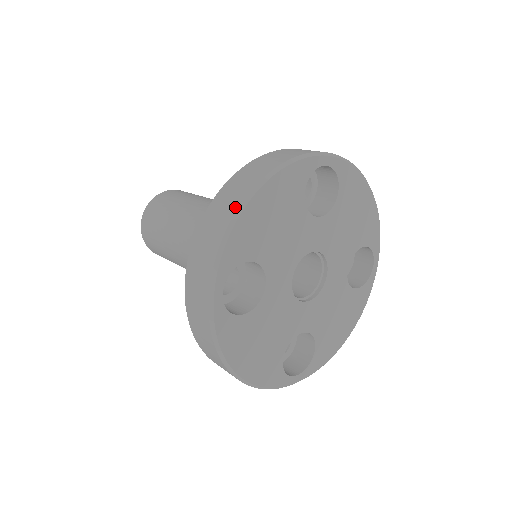
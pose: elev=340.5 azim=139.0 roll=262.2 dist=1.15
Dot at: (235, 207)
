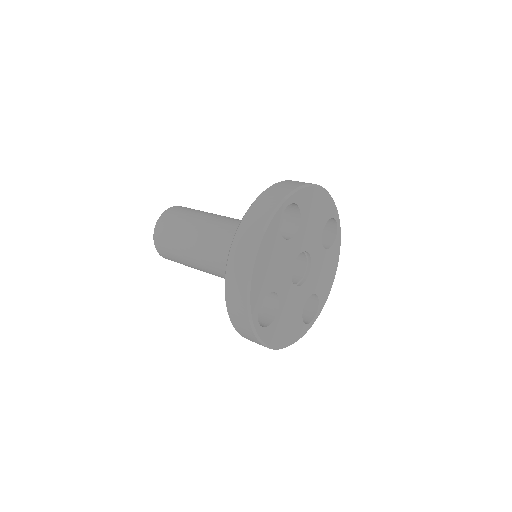
Dot at: (246, 277)
